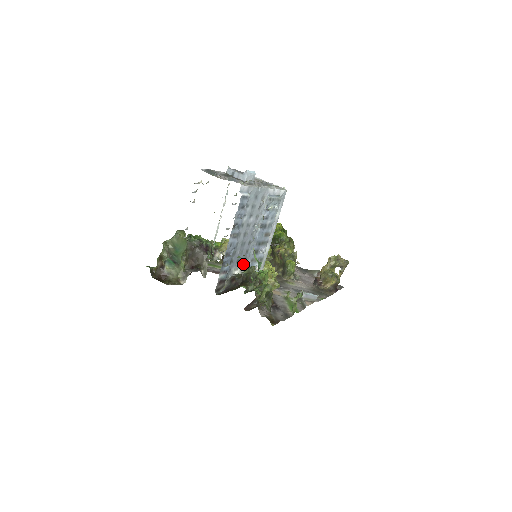
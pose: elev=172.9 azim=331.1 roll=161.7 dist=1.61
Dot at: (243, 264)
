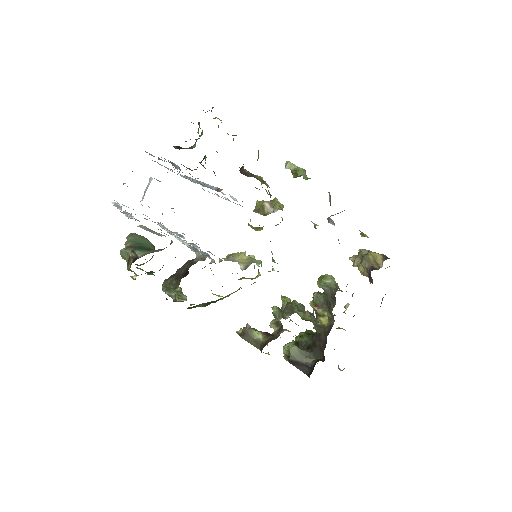
Dot at: occluded
